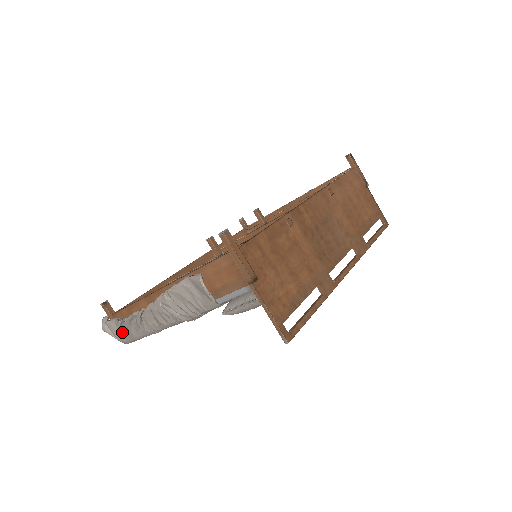
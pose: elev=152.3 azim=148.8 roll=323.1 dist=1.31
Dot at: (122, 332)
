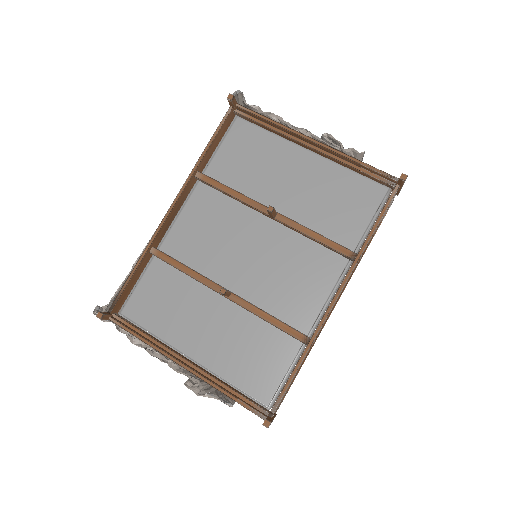
Dot at: occluded
